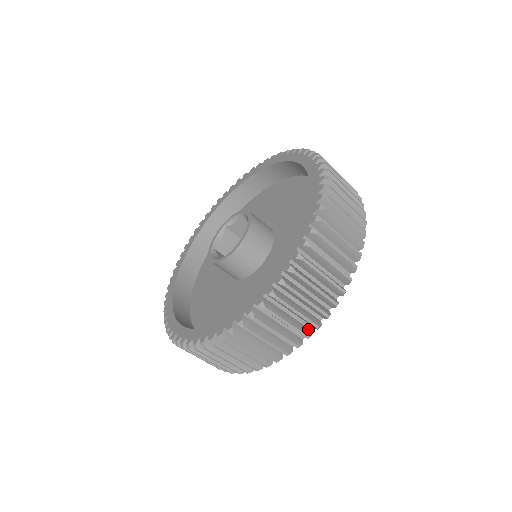
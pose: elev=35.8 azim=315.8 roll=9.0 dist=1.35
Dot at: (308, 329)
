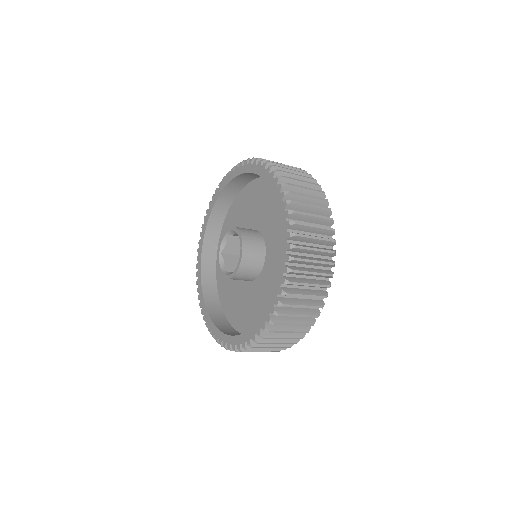
Dot at: occluded
